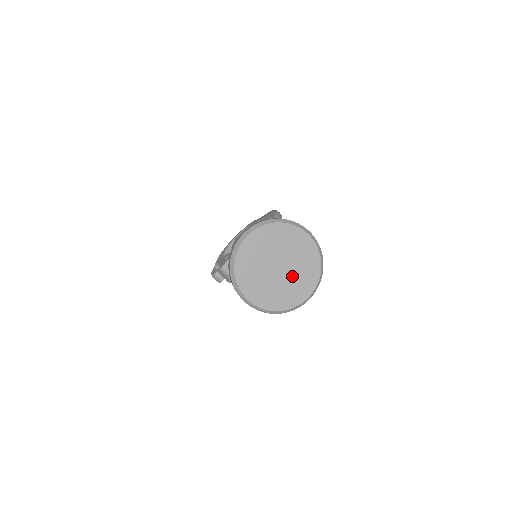
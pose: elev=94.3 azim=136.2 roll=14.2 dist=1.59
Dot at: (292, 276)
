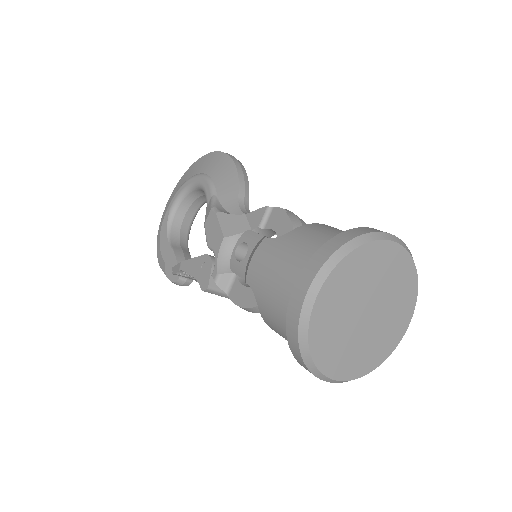
Dot at: (385, 313)
